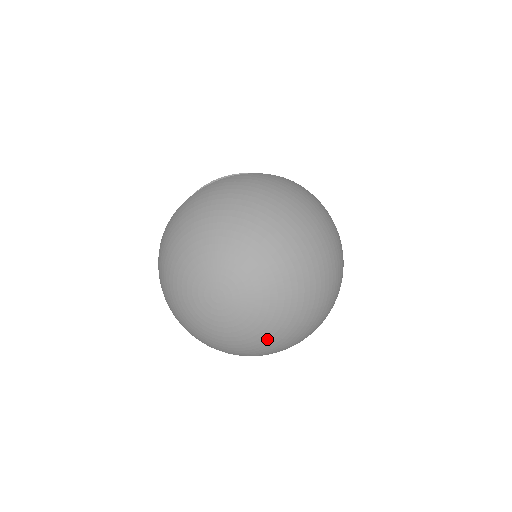
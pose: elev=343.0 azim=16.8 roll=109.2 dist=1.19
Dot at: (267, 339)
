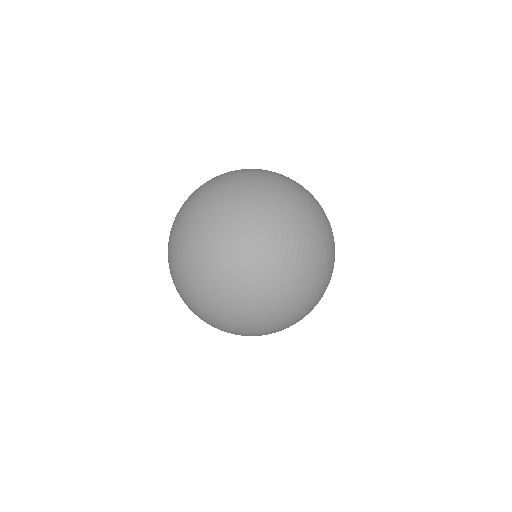
Dot at: (283, 258)
